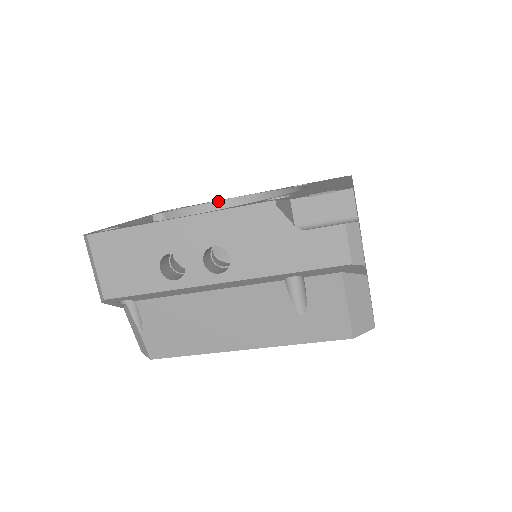
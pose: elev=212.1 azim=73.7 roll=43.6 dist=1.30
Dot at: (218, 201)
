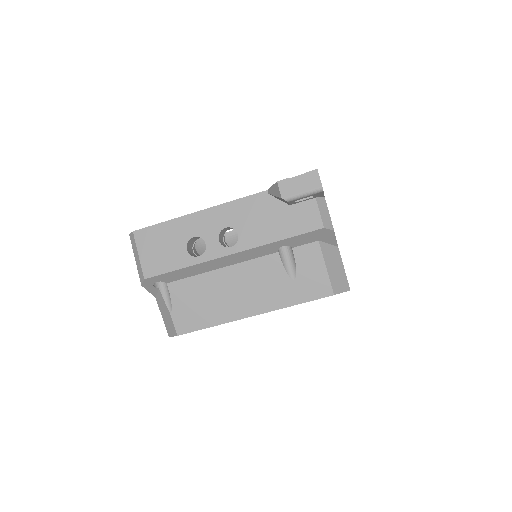
Dot at: occluded
